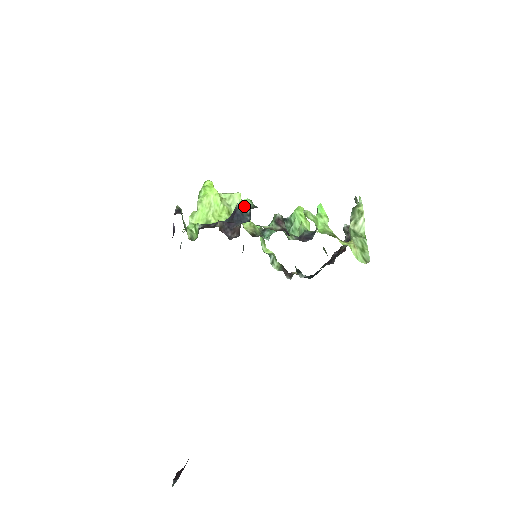
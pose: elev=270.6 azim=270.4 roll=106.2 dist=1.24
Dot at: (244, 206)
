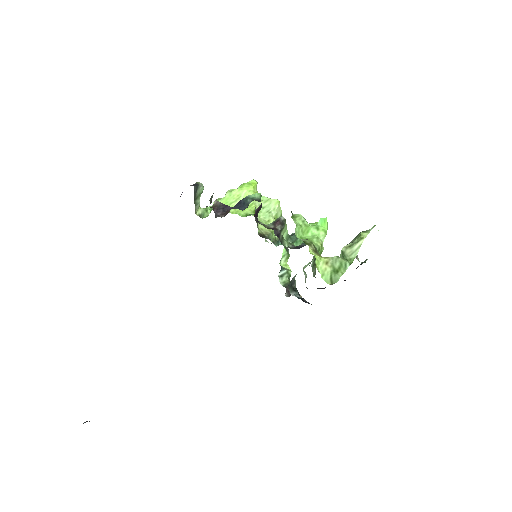
Dot at: (251, 197)
